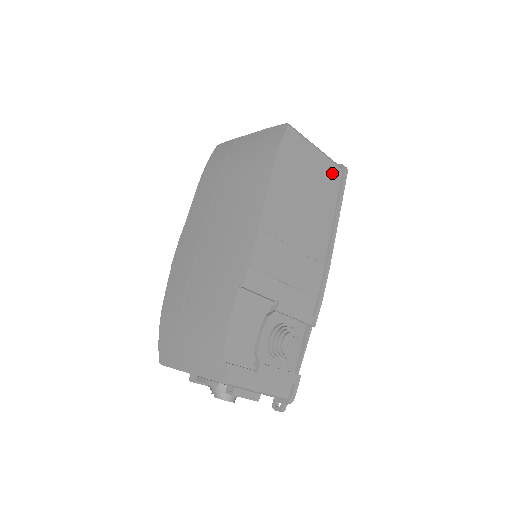
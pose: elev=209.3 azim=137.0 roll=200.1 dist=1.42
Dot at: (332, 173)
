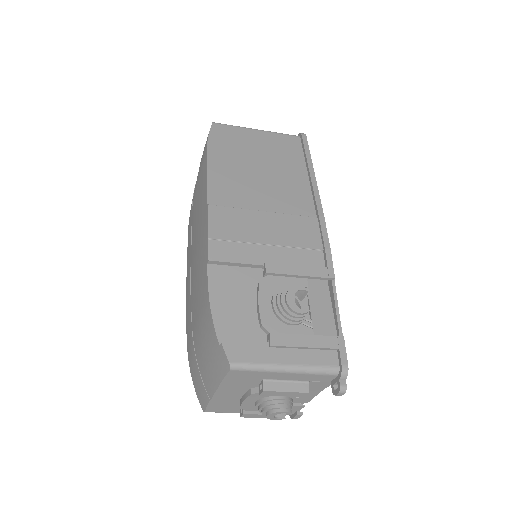
Dot at: (287, 142)
